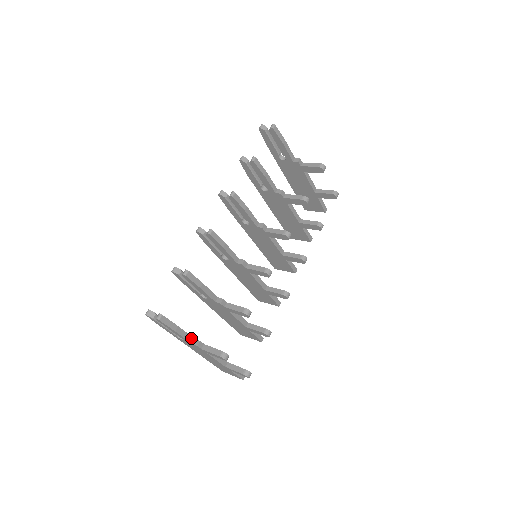
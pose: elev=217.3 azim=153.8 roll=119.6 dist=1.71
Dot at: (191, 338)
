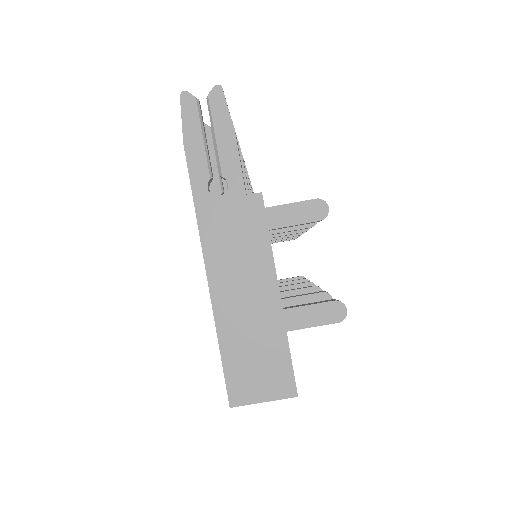
Dot at: (244, 186)
